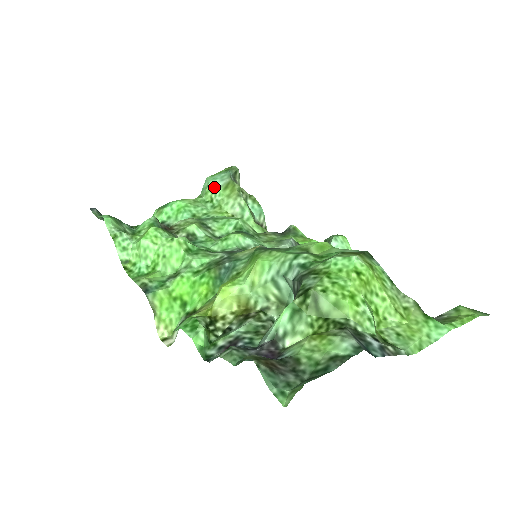
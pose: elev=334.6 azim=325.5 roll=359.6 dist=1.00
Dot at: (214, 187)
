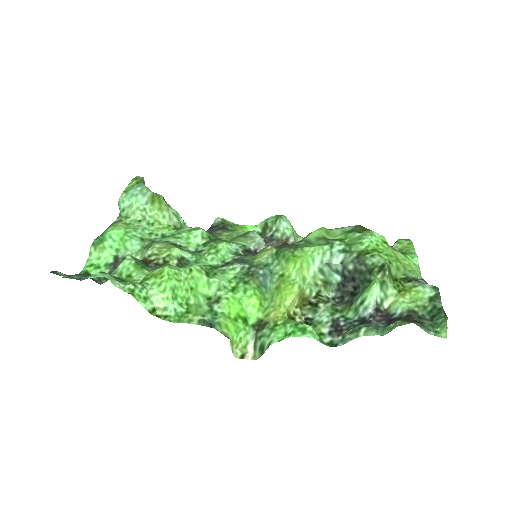
Dot at: (141, 204)
